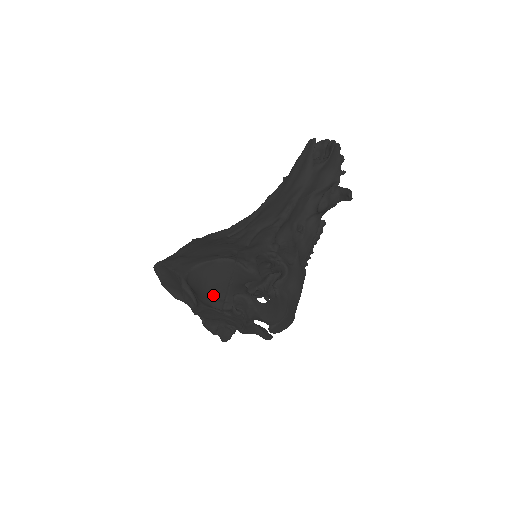
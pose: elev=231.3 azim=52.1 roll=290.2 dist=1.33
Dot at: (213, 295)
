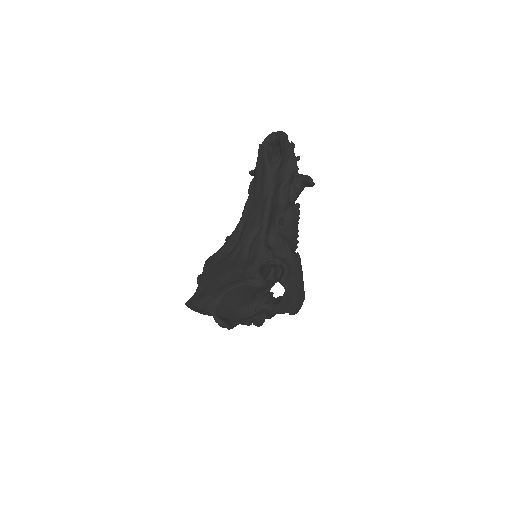
Dot at: (239, 310)
